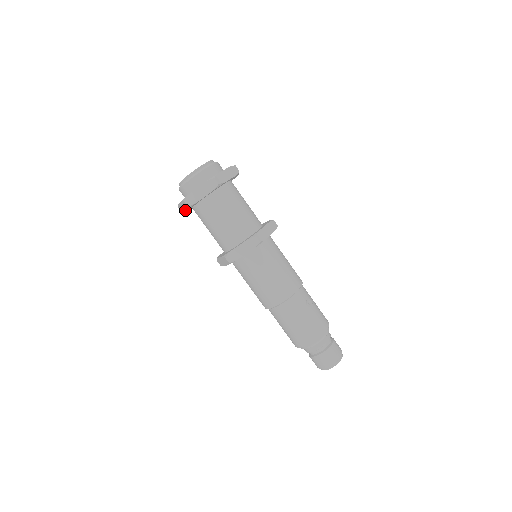
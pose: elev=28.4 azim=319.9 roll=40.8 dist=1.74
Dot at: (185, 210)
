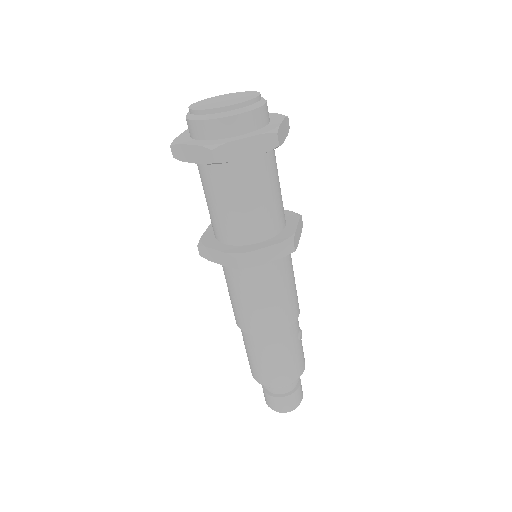
Dot at: (194, 160)
